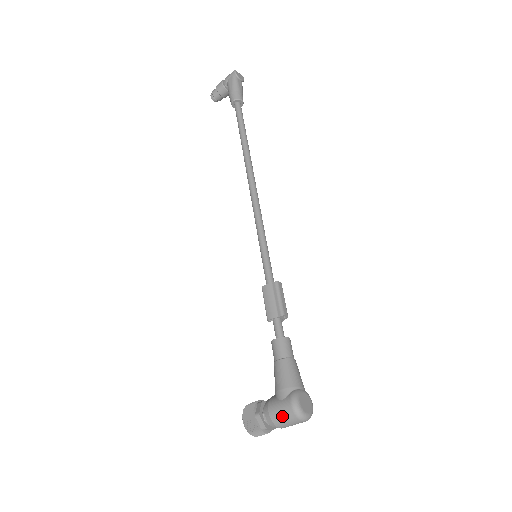
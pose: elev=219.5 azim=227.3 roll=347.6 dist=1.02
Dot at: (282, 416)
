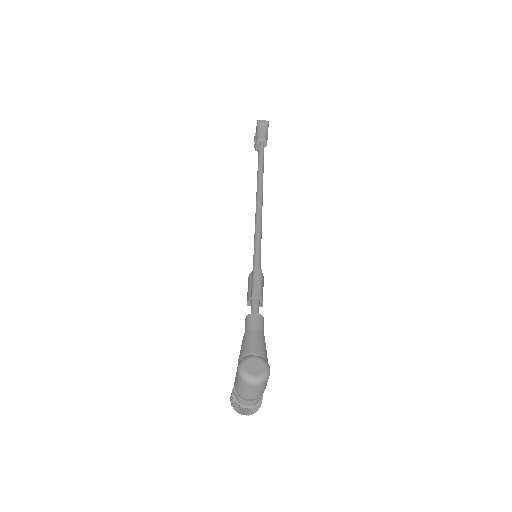
Dot at: (237, 383)
